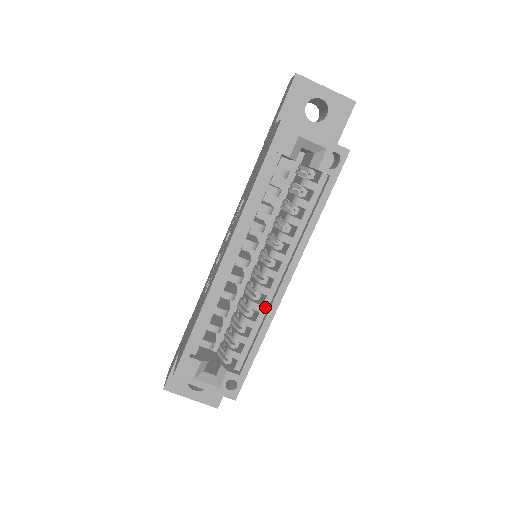
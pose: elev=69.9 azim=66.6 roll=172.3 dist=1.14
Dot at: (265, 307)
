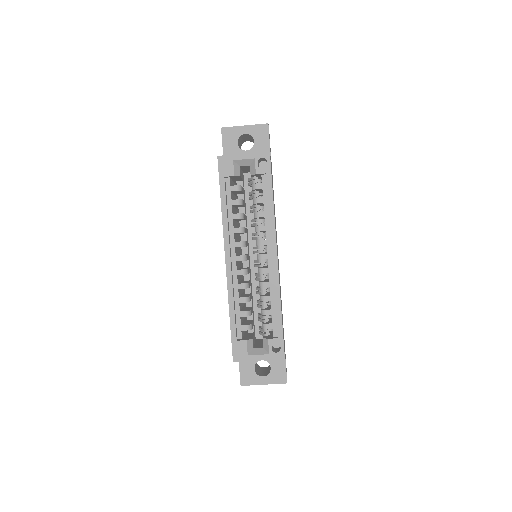
Dot at: (271, 282)
